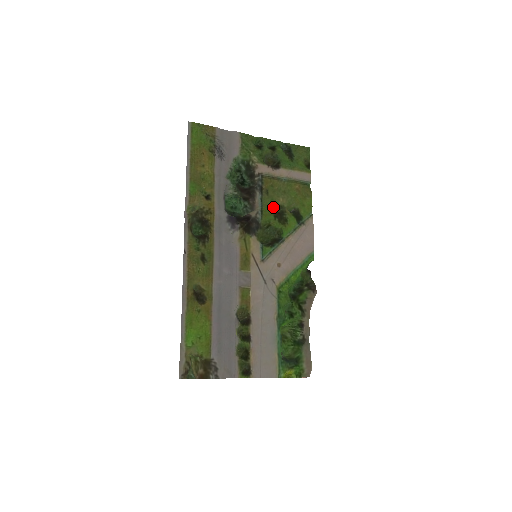
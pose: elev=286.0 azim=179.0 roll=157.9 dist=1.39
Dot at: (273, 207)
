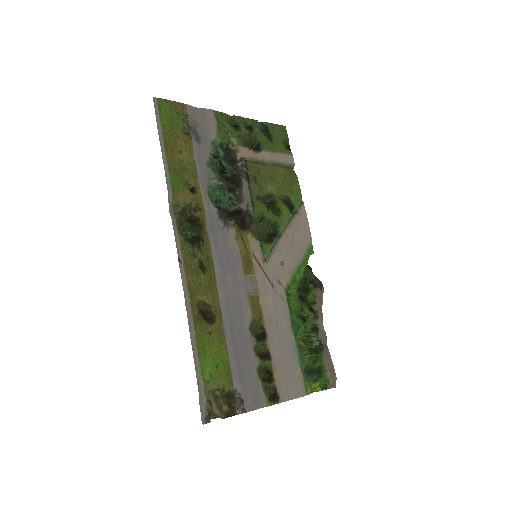
Dot at: (259, 197)
